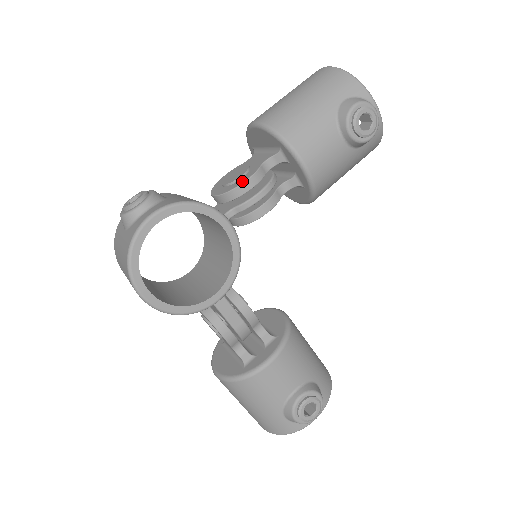
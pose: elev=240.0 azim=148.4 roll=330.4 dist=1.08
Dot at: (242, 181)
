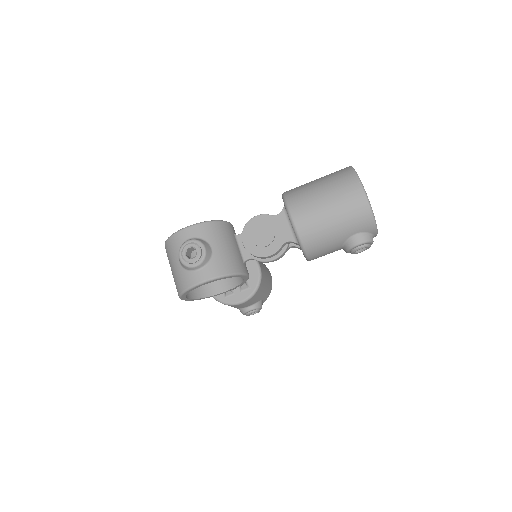
Dot at: (265, 254)
